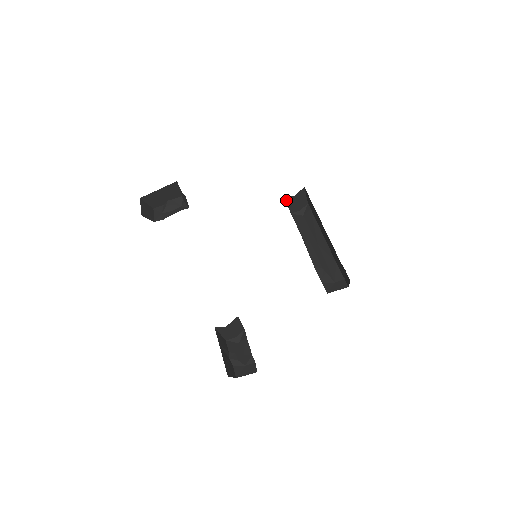
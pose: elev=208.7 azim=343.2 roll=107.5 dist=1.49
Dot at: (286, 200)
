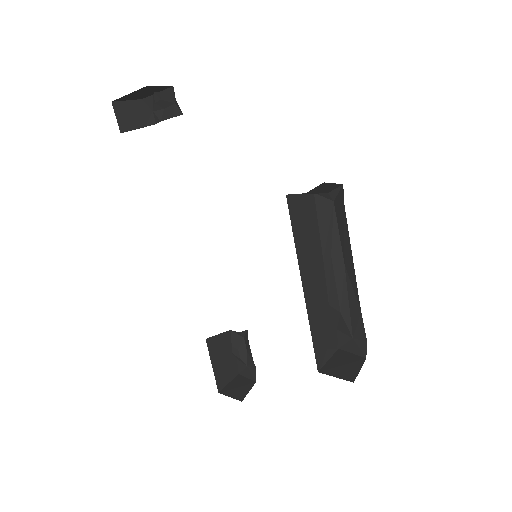
Dot at: occluded
